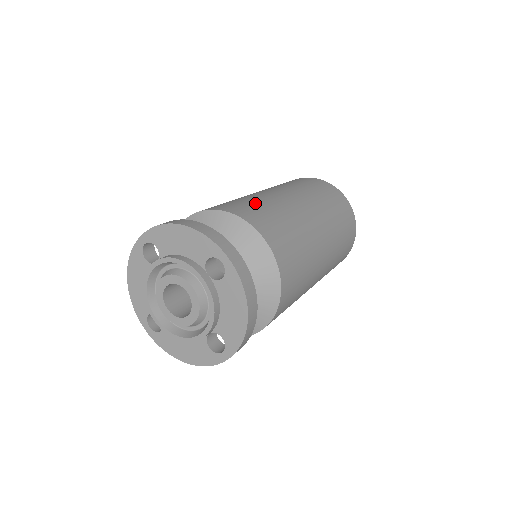
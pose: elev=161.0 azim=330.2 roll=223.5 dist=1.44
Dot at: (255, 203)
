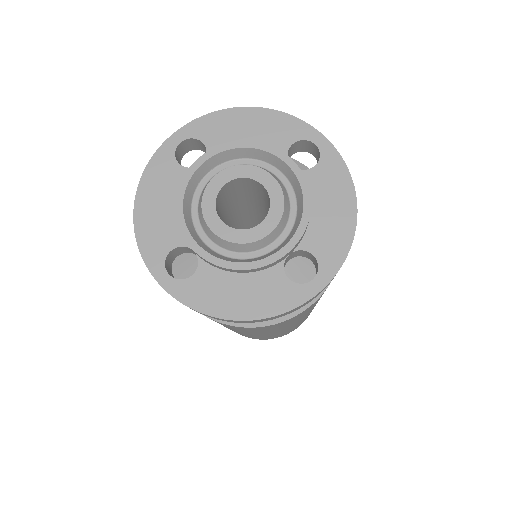
Dot at: occluded
